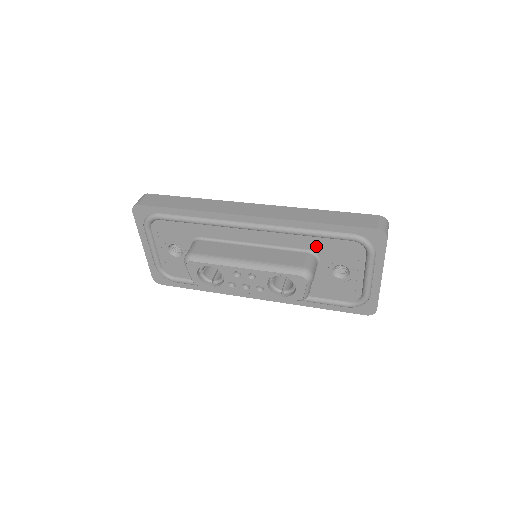
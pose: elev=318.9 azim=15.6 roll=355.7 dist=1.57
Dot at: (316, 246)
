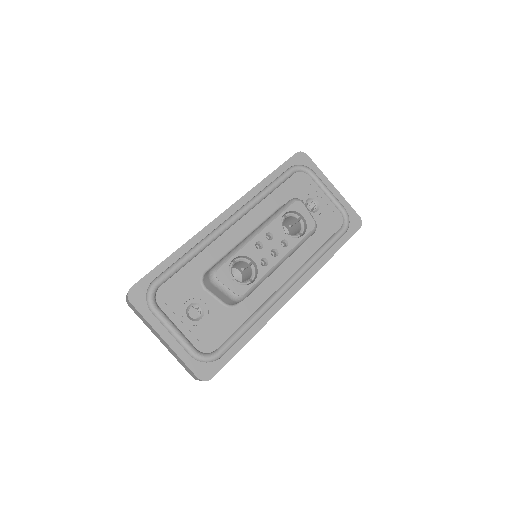
Dot at: (281, 198)
